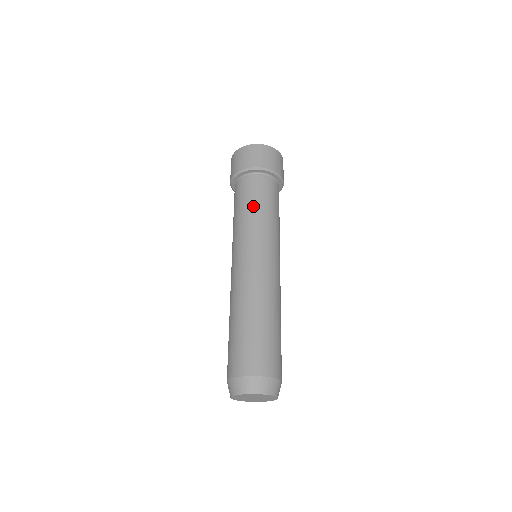
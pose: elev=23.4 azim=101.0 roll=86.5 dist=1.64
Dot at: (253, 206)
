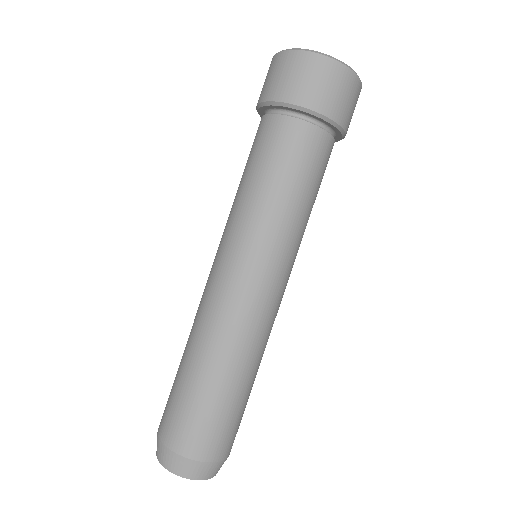
Dot at: (251, 177)
